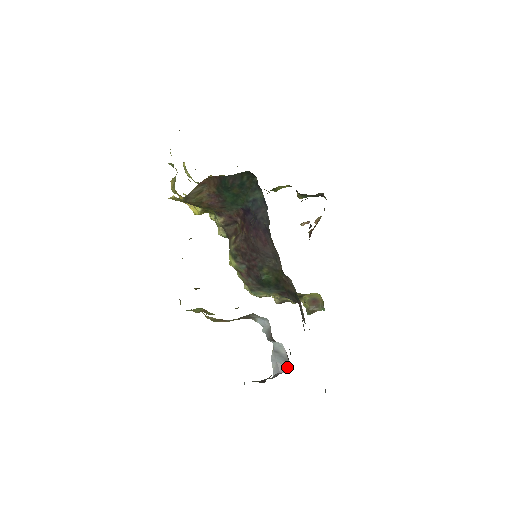
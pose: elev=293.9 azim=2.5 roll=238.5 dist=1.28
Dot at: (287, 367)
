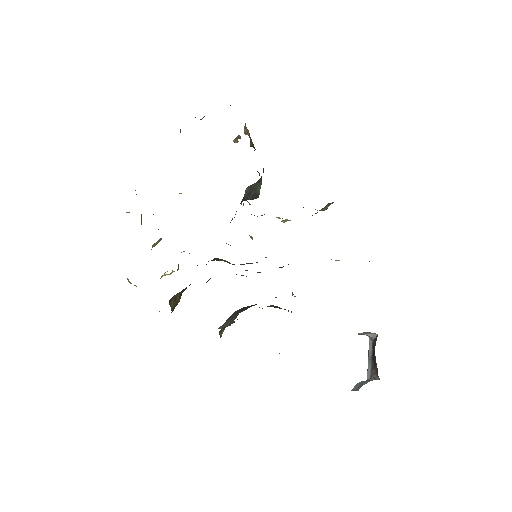
Dot at: (375, 334)
